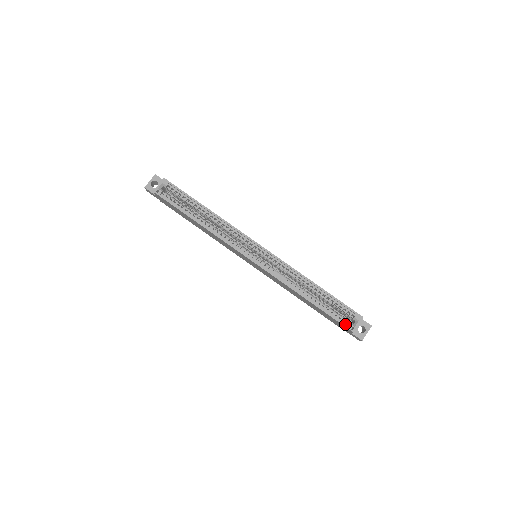
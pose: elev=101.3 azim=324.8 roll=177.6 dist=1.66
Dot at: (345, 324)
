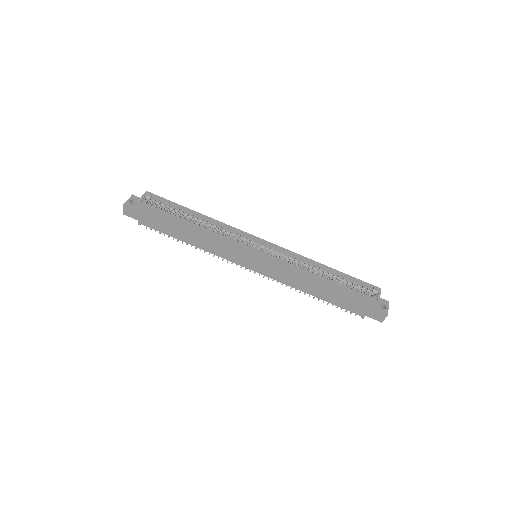
Dot at: (368, 297)
